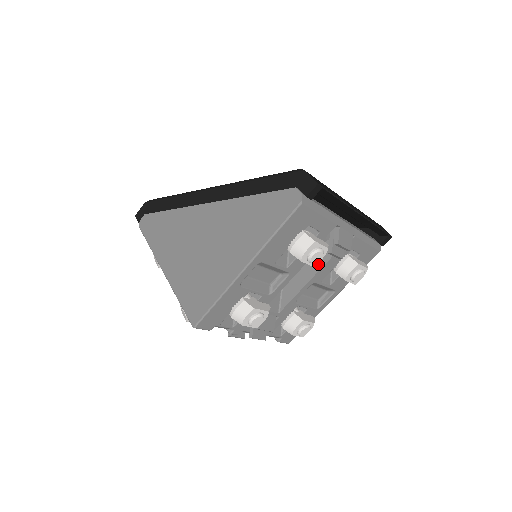
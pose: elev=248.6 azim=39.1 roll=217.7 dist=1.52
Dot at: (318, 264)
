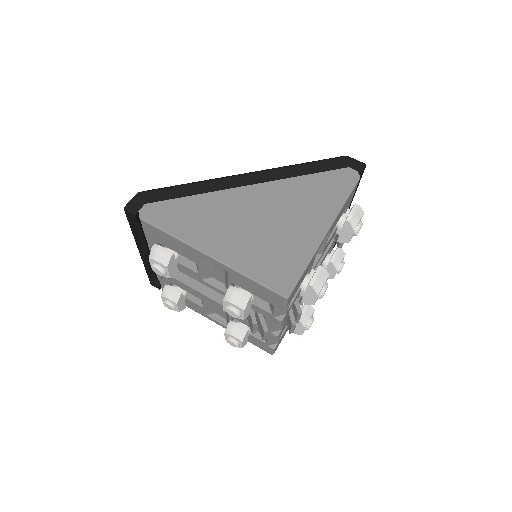
Dot at: occluded
